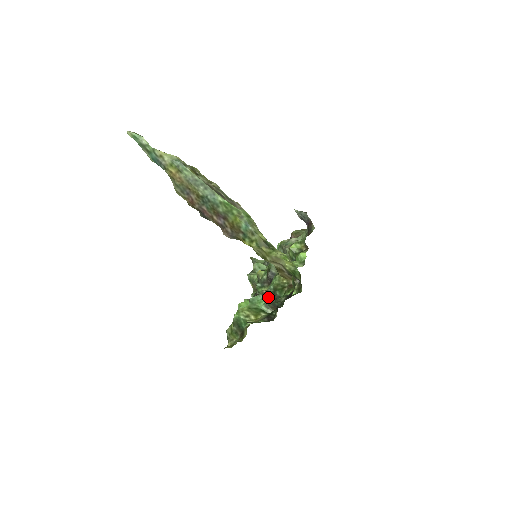
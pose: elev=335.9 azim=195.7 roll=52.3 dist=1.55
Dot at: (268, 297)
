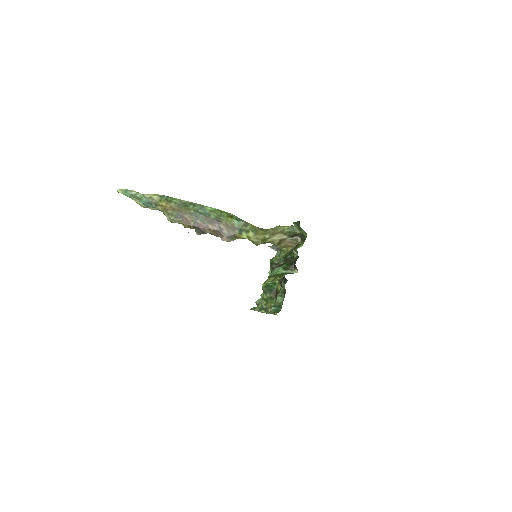
Dot at: (283, 264)
